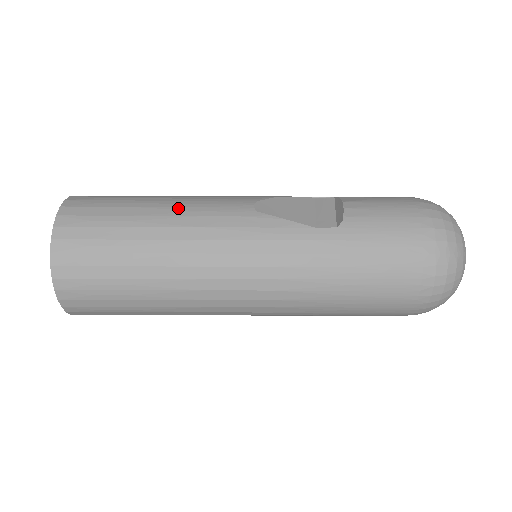
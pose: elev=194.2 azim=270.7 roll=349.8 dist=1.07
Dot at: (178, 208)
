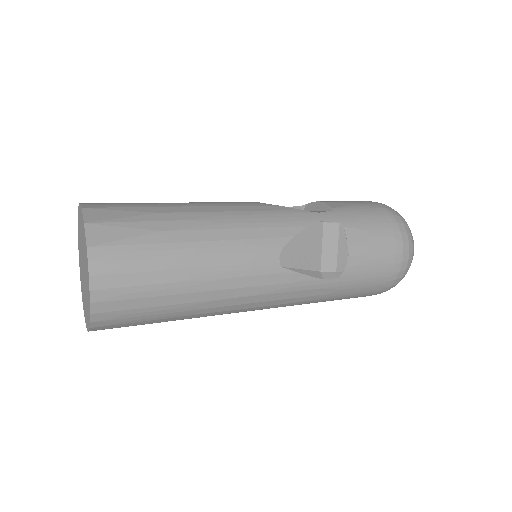
Dot at: (213, 268)
